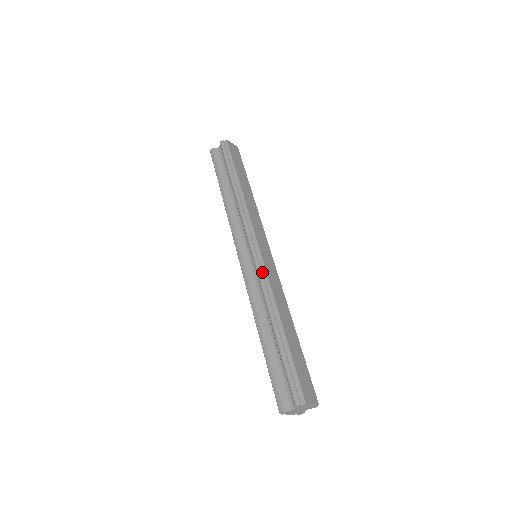
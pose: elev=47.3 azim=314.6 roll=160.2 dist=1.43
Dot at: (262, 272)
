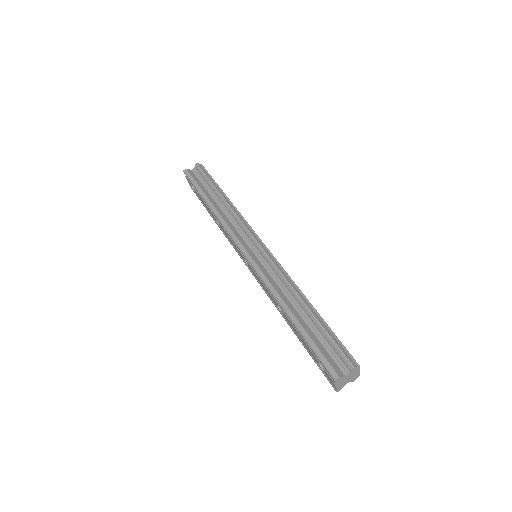
Dot at: (276, 263)
